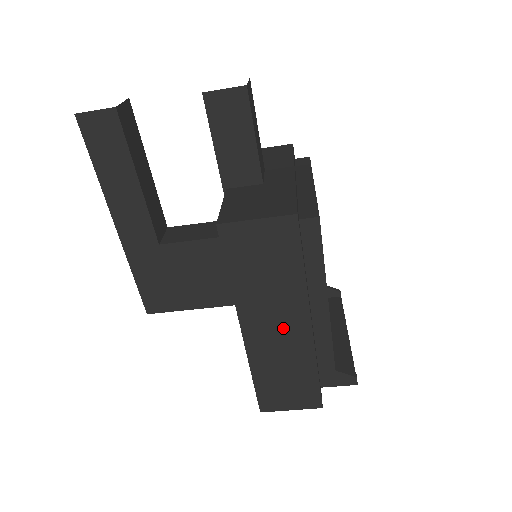
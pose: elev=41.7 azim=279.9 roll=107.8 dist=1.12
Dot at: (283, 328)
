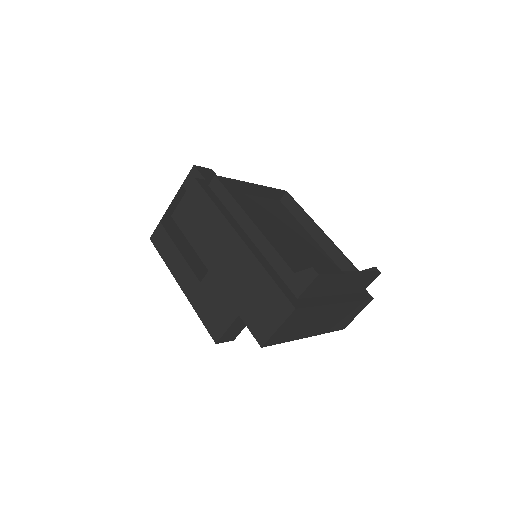
Dot at: (229, 254)
